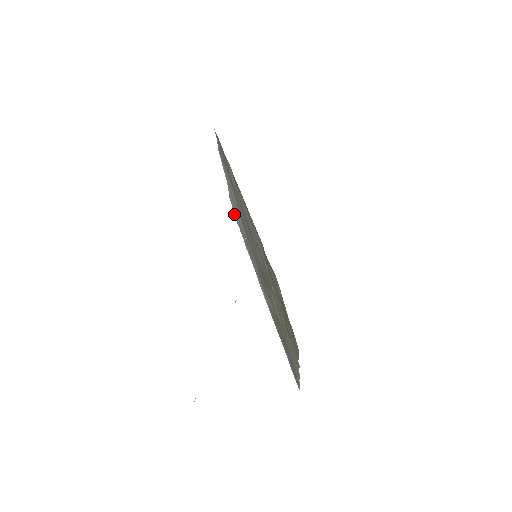
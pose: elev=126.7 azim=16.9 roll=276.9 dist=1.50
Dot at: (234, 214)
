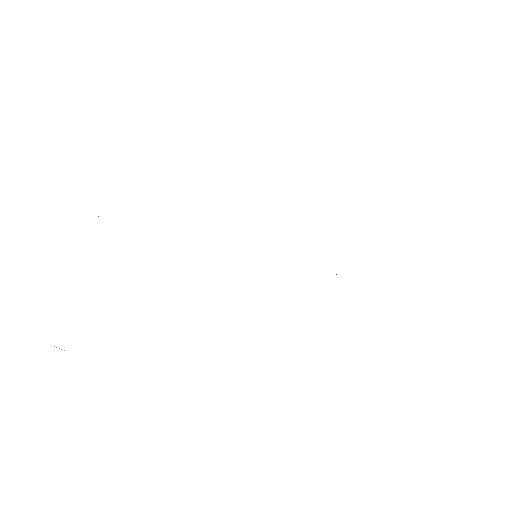
Dot at: occluded
